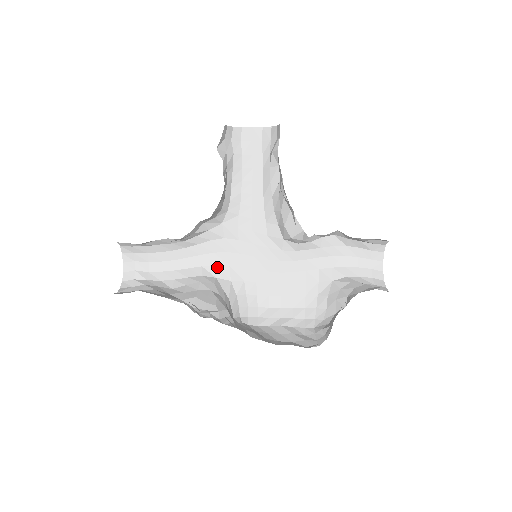
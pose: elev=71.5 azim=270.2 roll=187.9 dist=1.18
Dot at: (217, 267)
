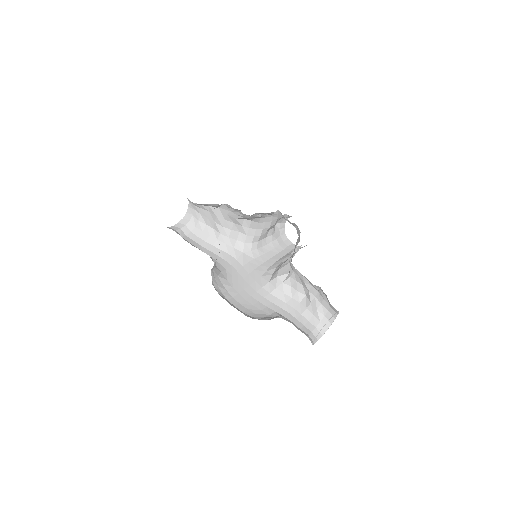
Dot at: (219, 264)
